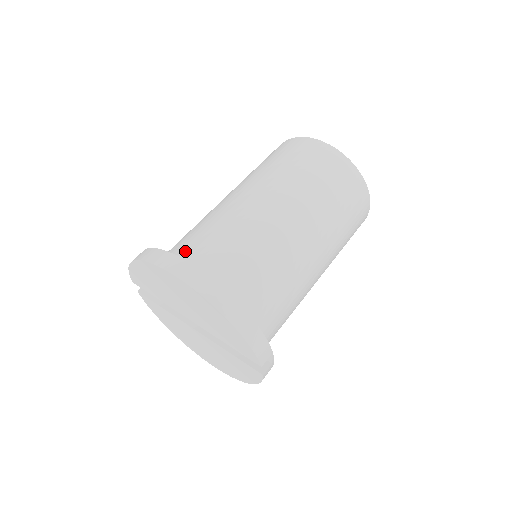
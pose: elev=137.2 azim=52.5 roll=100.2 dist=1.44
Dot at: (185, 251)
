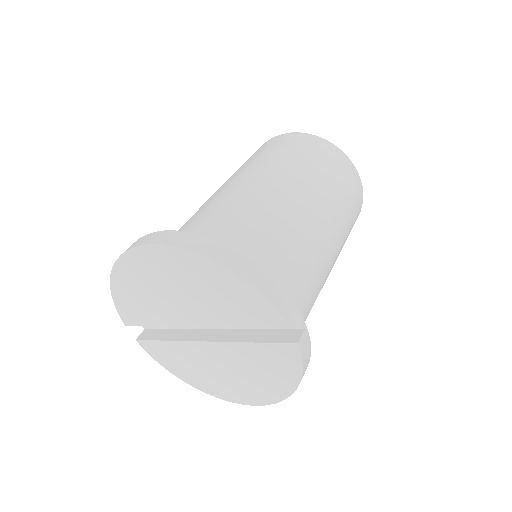
Dot at: occluded
